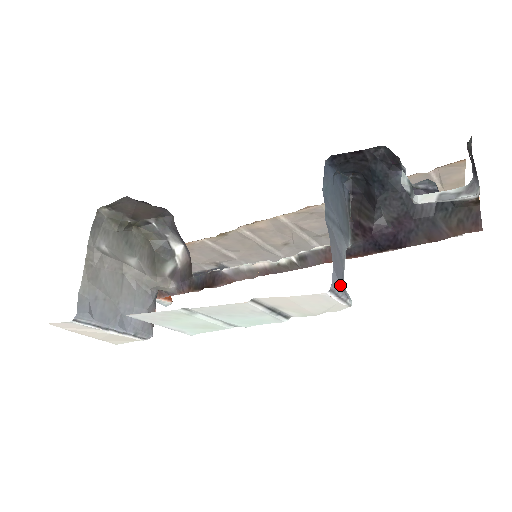
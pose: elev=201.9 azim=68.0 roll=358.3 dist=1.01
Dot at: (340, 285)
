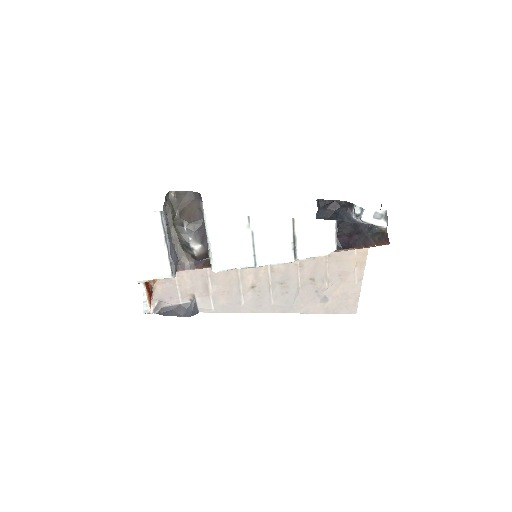
Dot at: occluded
